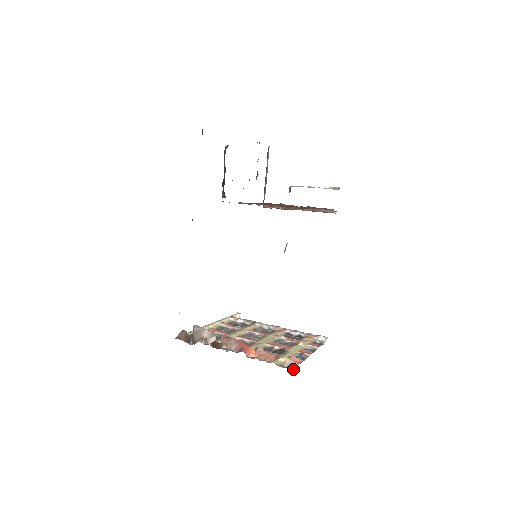
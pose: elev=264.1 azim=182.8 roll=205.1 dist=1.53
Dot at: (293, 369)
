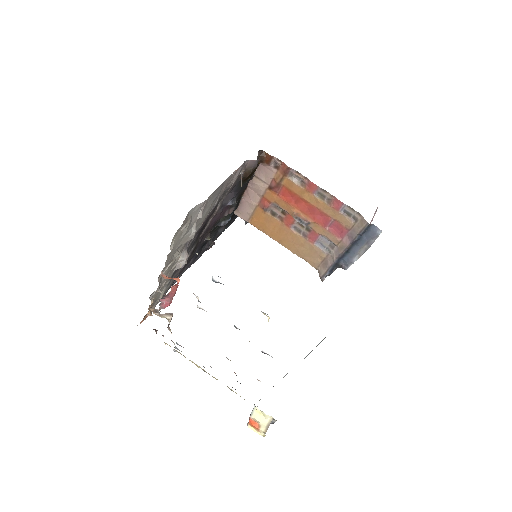
Dot at: occluded
